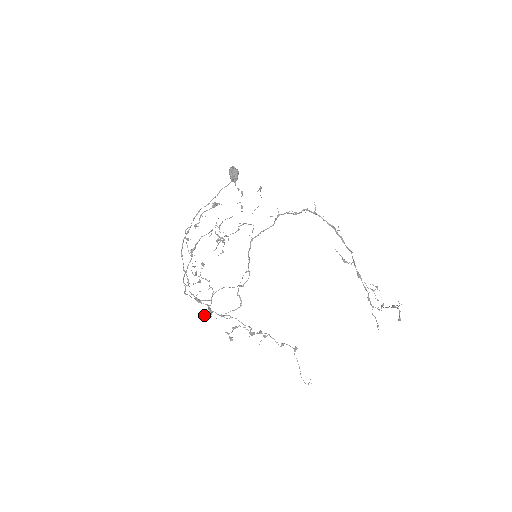
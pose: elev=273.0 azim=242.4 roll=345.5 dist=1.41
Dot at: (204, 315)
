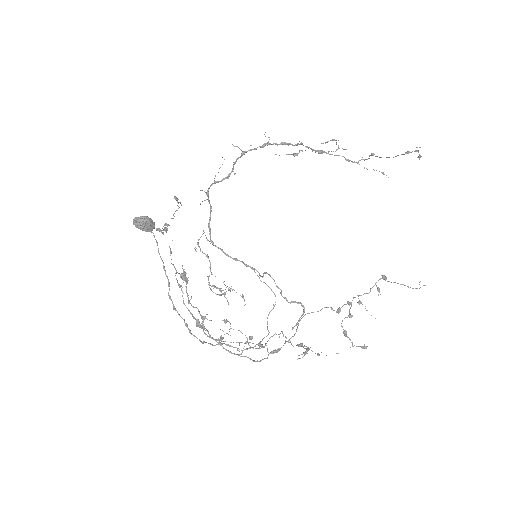
Dot at: occluded
